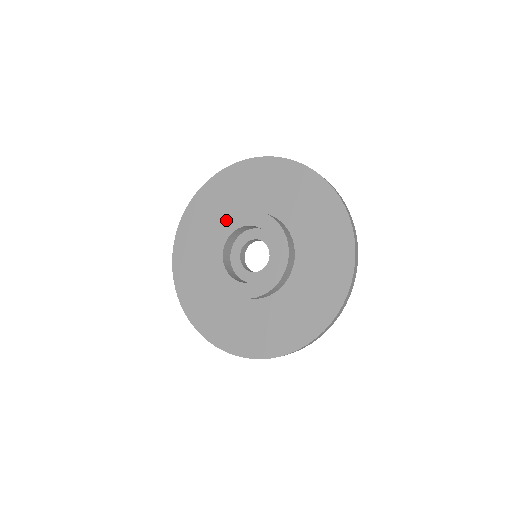
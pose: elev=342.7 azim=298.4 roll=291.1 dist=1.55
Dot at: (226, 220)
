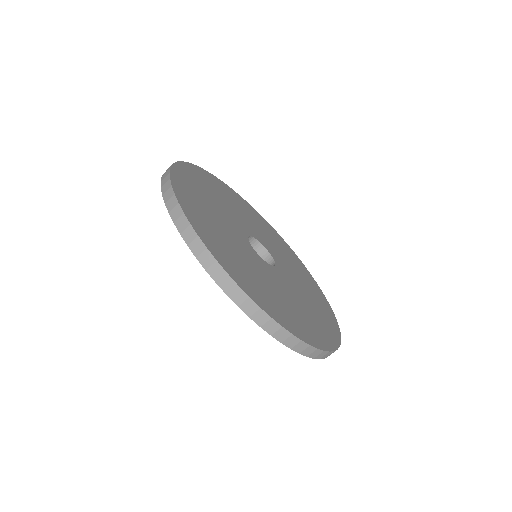
Dot at: occluded
